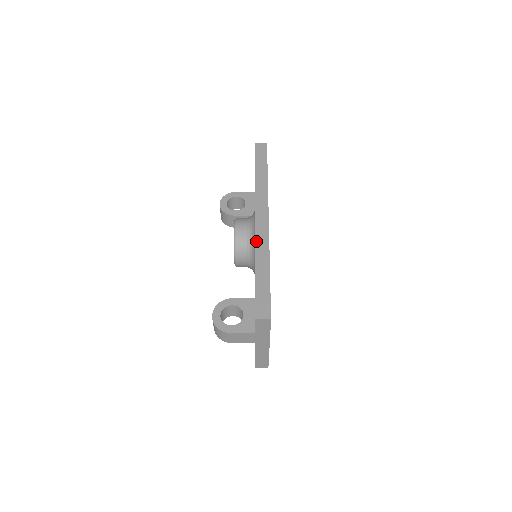
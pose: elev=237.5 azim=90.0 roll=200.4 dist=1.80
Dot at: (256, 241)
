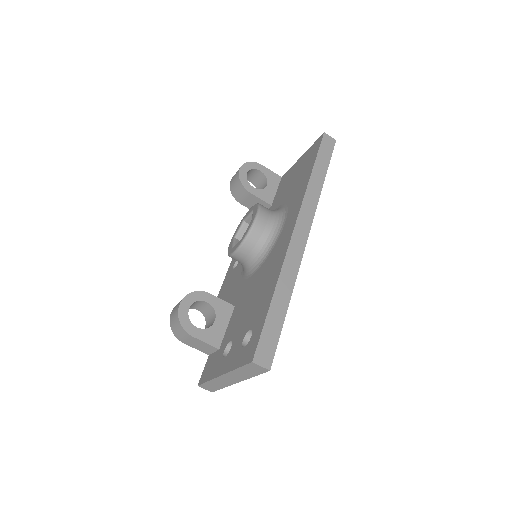
Dot at: (286, 258)
